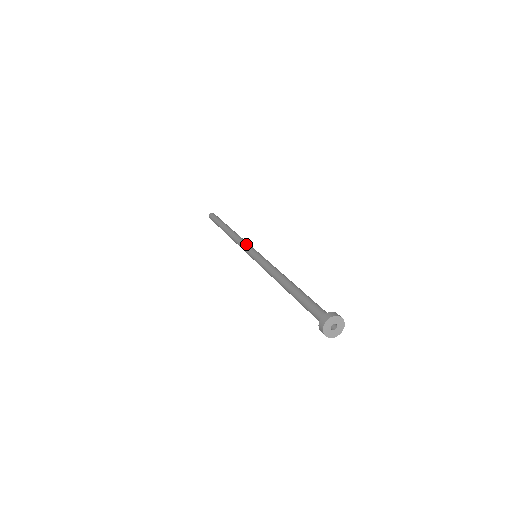
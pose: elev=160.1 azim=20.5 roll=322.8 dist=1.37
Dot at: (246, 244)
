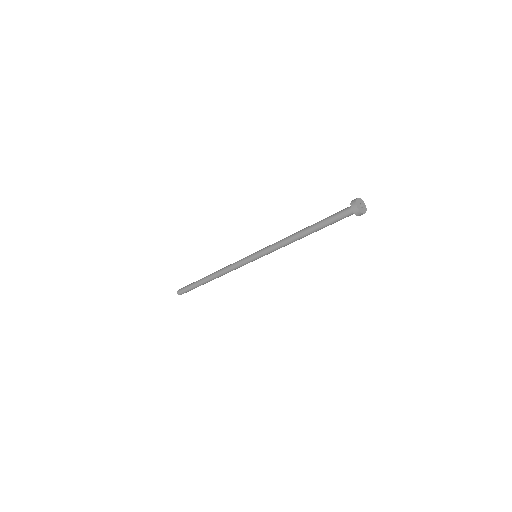
Dot at: occluded
